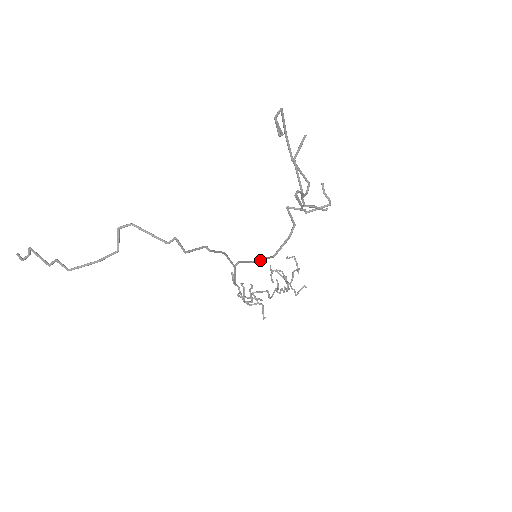
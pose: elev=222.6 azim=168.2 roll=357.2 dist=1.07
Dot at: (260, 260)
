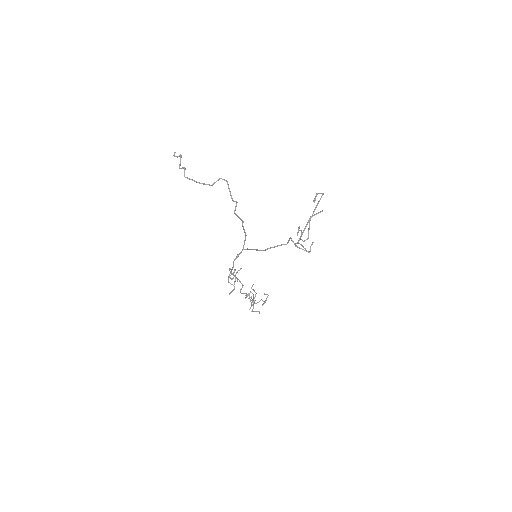
Dot at: (259, 250)
